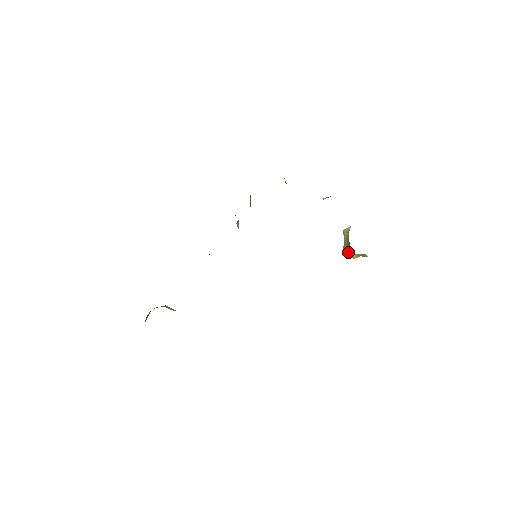
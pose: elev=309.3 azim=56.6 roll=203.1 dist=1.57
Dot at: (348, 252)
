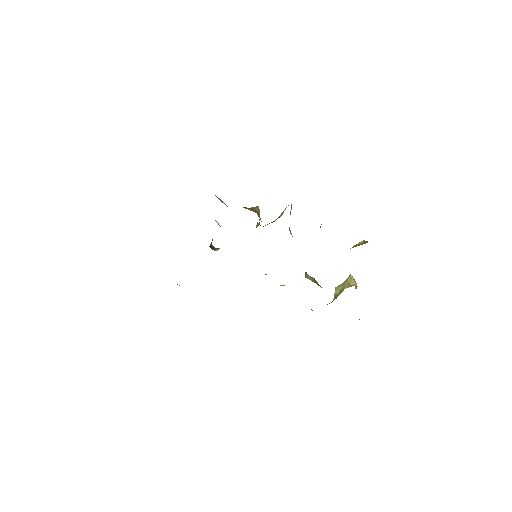
Dot at: (334, 297)
